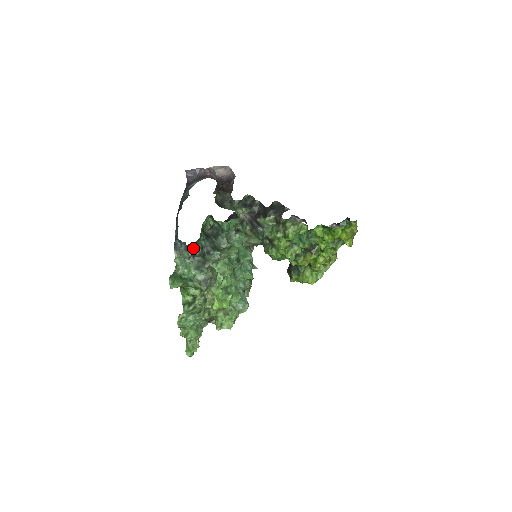
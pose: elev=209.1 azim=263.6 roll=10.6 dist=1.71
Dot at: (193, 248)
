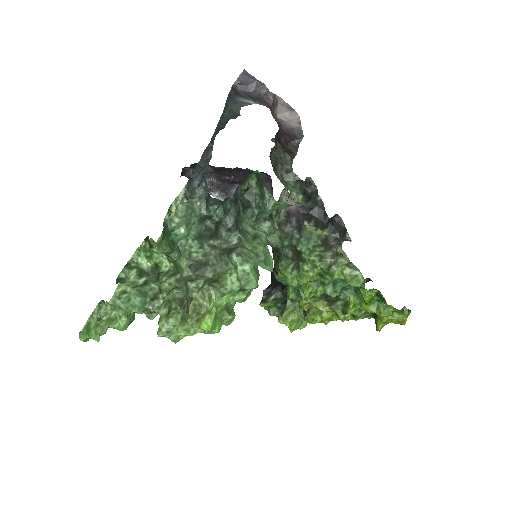
Dot at: (217, 207)
